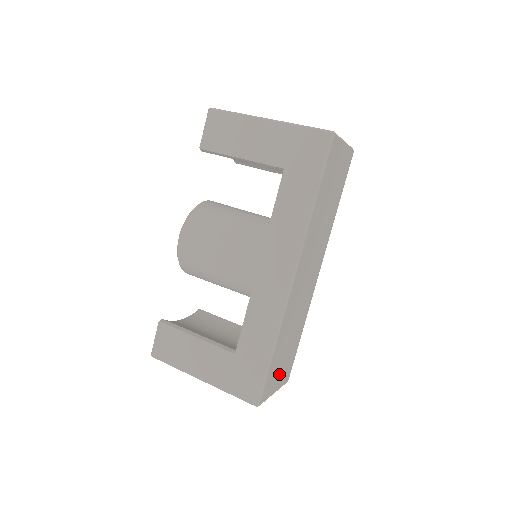
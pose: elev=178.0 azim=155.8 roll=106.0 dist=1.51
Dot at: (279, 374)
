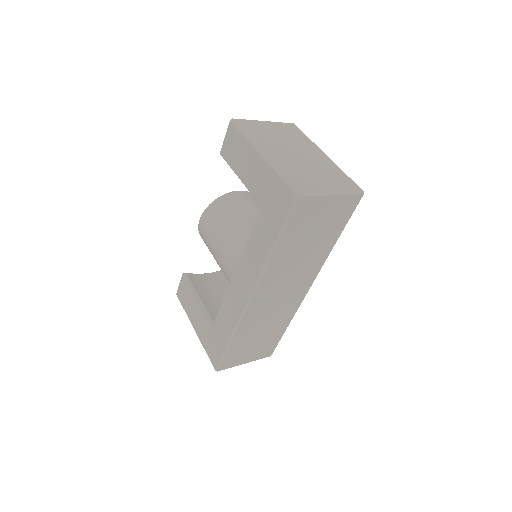
Dot at: (249, 353)
